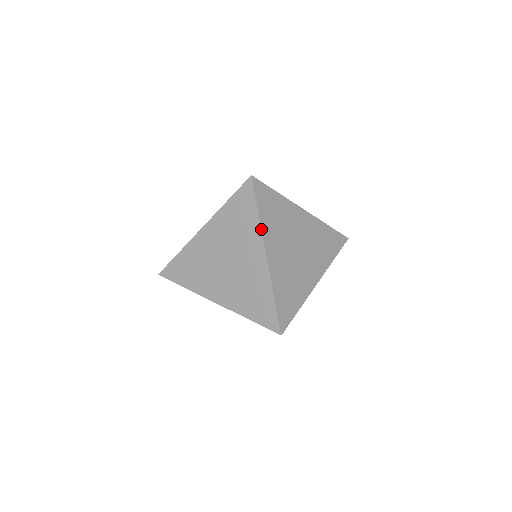
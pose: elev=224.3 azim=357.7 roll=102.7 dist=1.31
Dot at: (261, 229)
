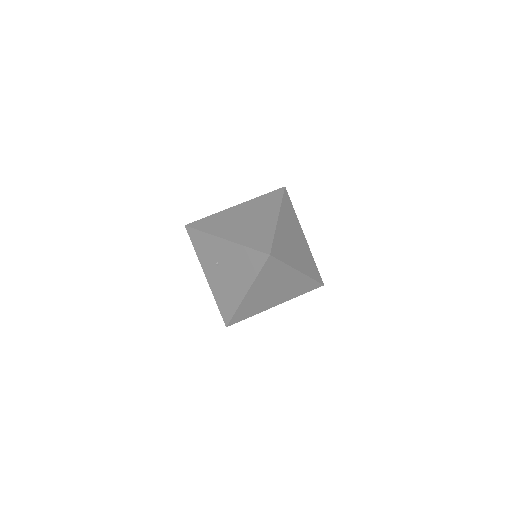
Dot at: (291, 267)
